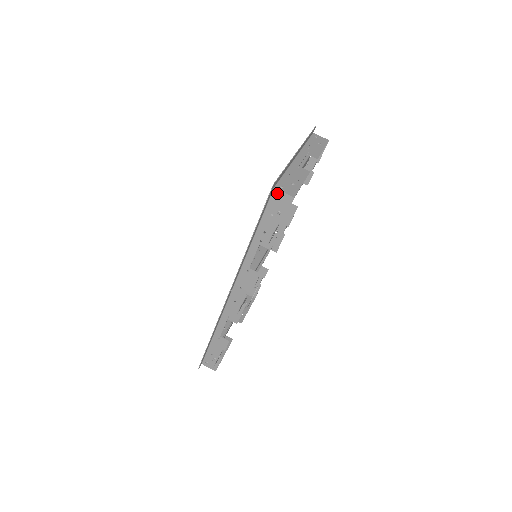
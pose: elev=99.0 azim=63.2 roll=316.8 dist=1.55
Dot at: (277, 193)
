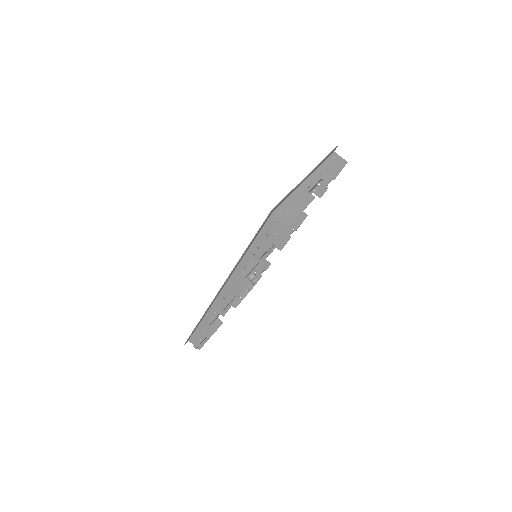
Dot at: (274, 218)
